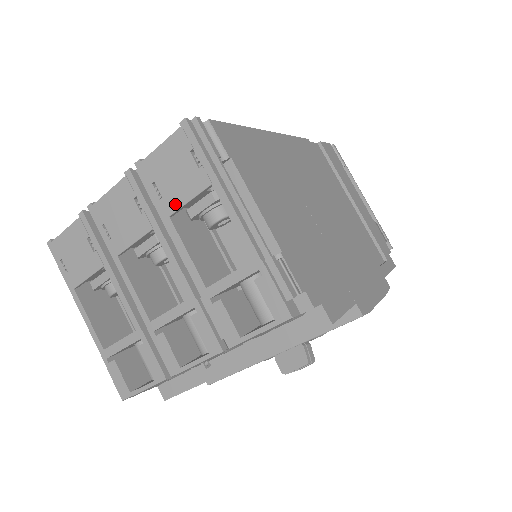
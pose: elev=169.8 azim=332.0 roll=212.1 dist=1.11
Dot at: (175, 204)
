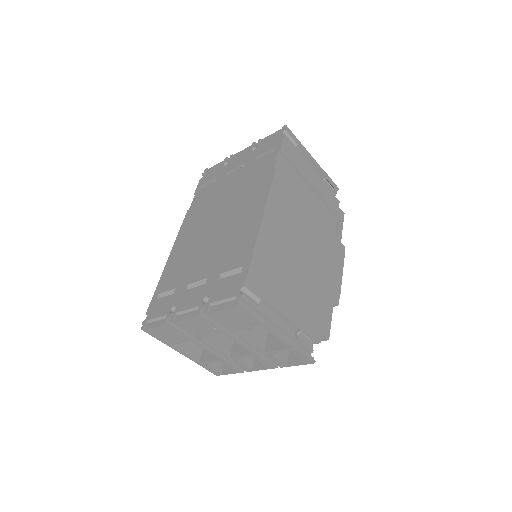
Dot at: (237, 329)
